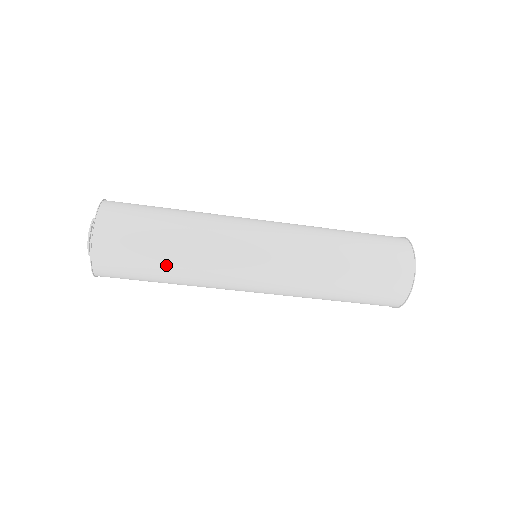
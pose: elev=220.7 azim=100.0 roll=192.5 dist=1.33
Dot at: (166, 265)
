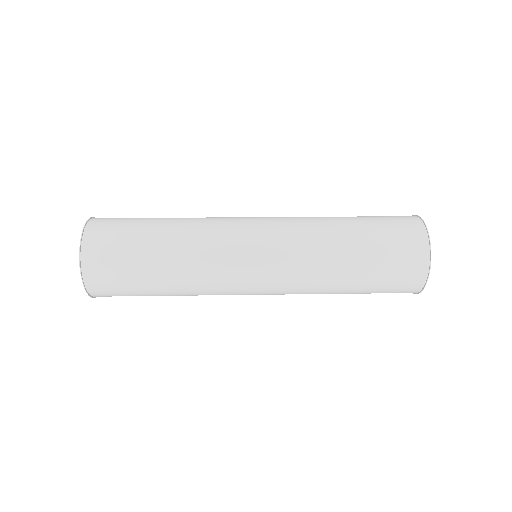
Dot at: (163, 294)
